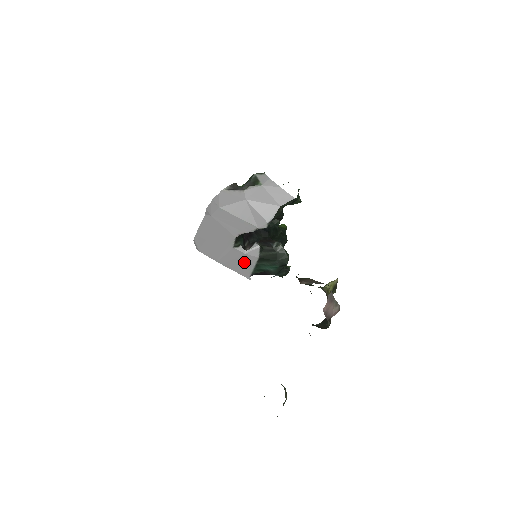
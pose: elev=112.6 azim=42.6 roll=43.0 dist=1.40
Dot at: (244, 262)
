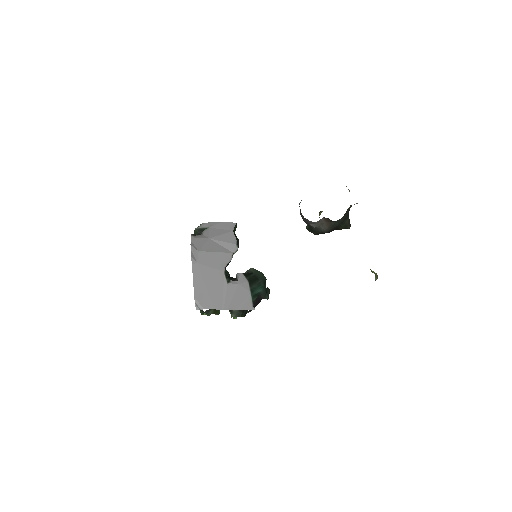
Dot at: (242, 294)
